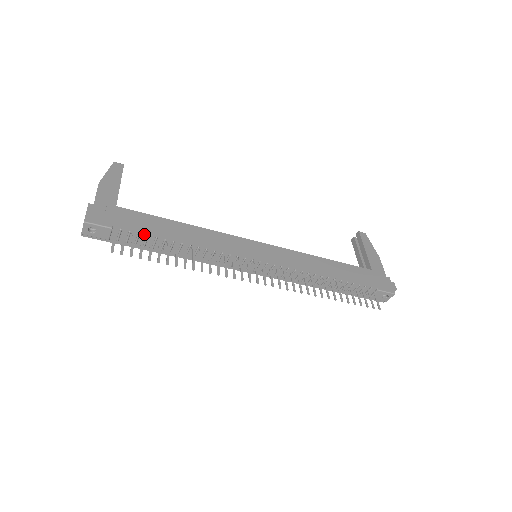
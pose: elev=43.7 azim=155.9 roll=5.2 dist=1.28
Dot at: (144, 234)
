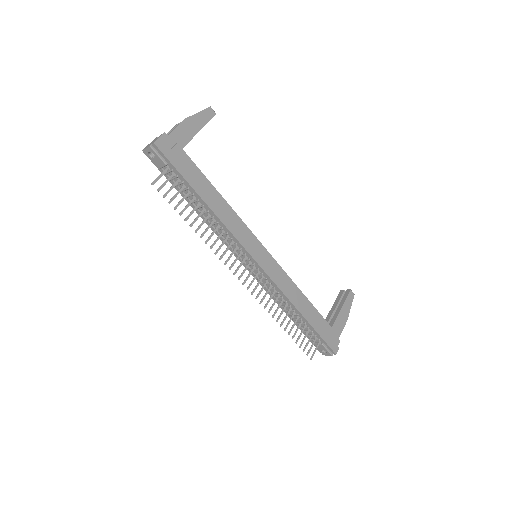
Dot at: (186, 185)
